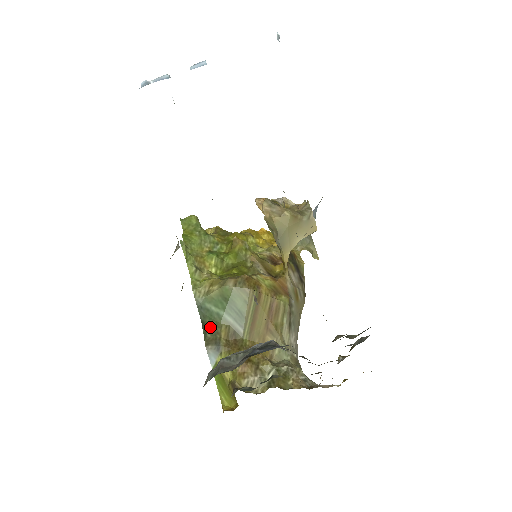
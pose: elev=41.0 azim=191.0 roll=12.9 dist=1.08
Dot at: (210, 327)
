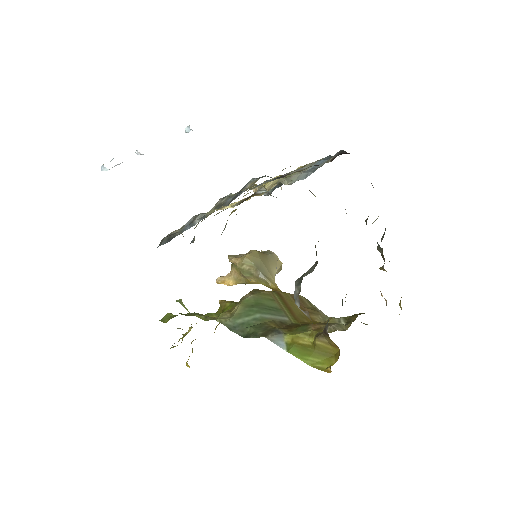
Dot at: (256, 329)
